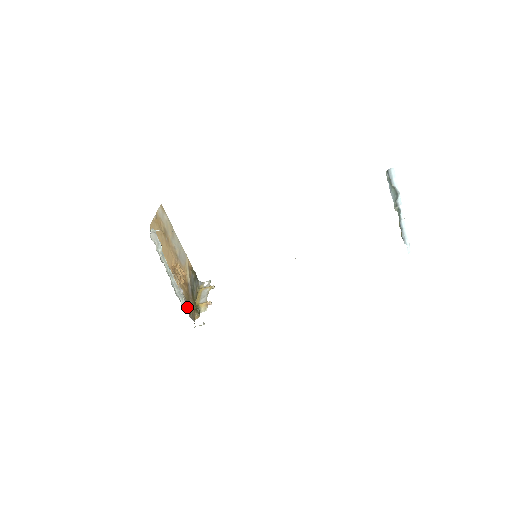
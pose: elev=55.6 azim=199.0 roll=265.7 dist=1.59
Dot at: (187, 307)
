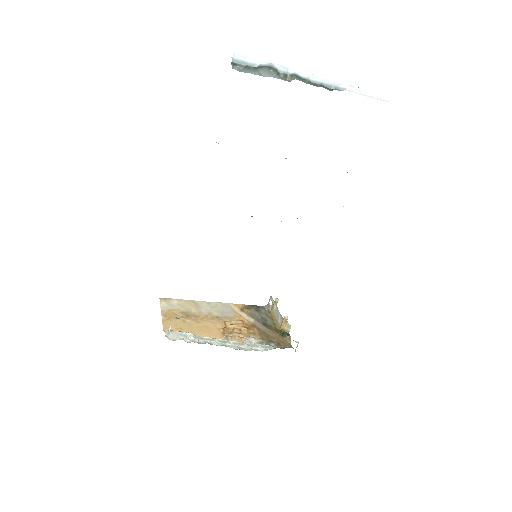
Dot at: (269, 346)
